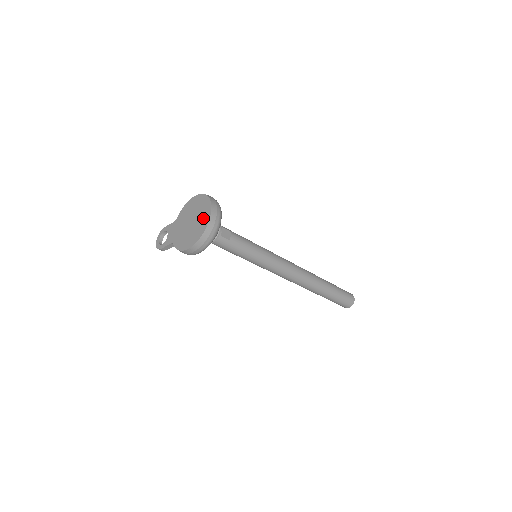
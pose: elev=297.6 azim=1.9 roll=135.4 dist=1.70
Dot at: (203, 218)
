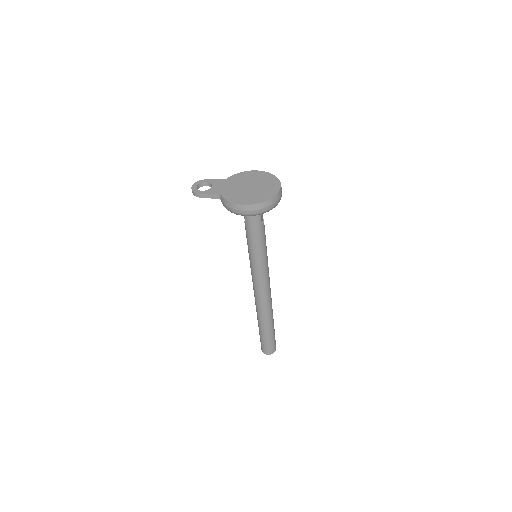
Dot at: (269, 189)
